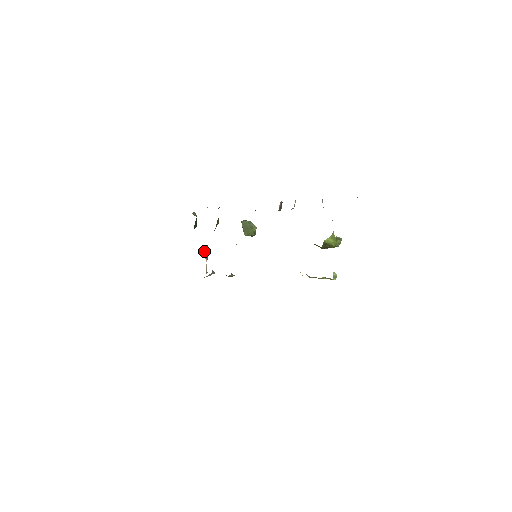
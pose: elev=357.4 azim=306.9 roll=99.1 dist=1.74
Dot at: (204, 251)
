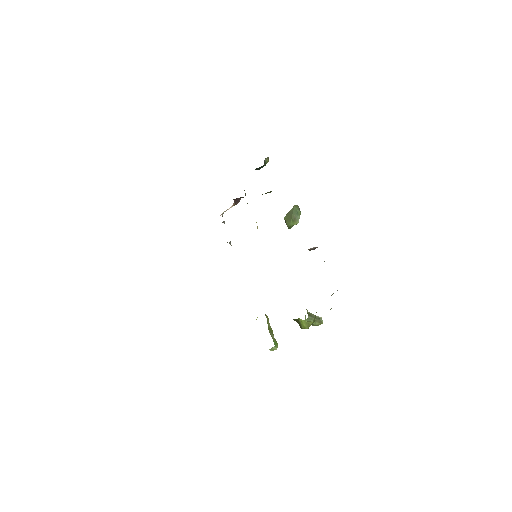
Dot at: (237, 198)
